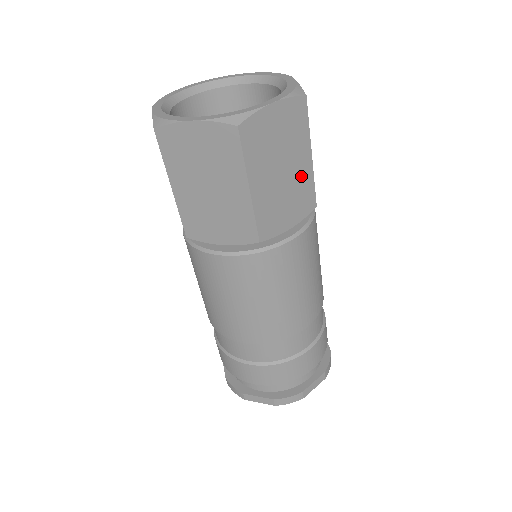
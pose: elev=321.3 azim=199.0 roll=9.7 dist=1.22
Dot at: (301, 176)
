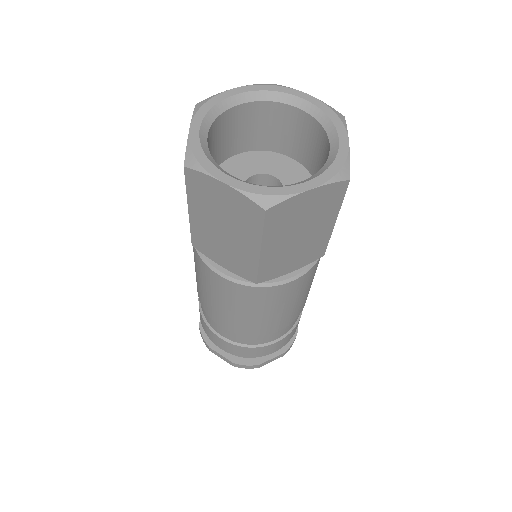
Dot at: (318, 237)
